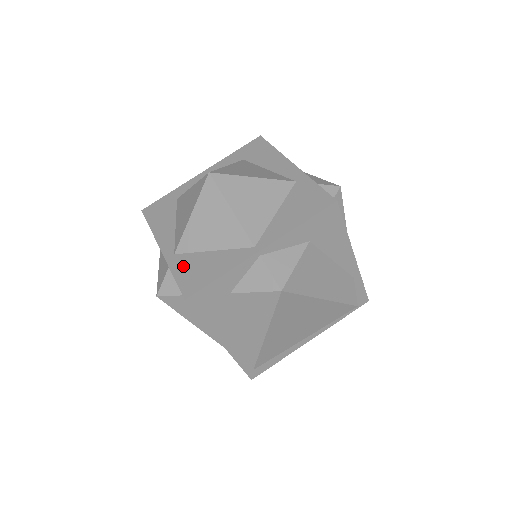
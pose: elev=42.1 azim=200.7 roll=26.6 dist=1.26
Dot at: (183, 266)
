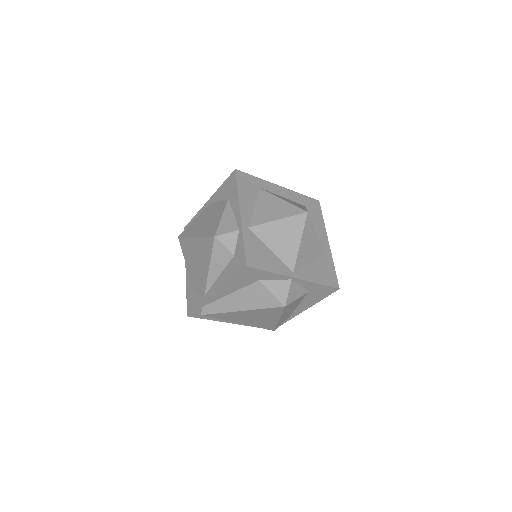
Dot at: (252, 242)
